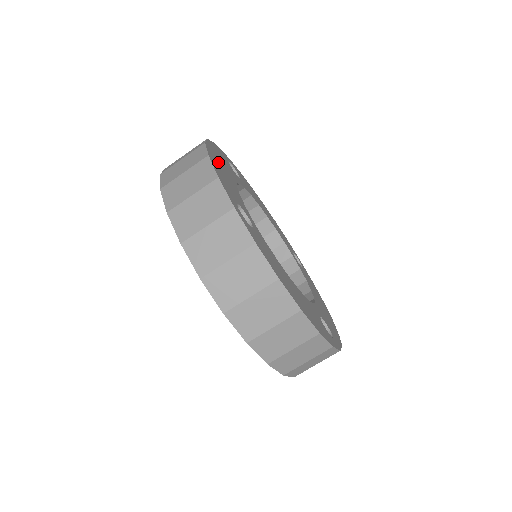
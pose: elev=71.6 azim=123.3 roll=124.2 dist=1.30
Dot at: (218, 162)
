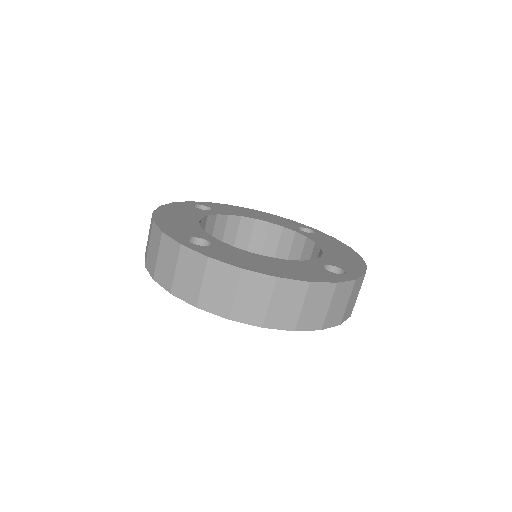
Dot at: (170, 217)
